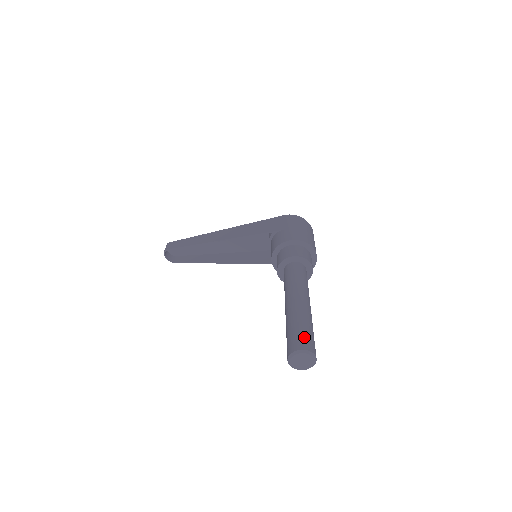
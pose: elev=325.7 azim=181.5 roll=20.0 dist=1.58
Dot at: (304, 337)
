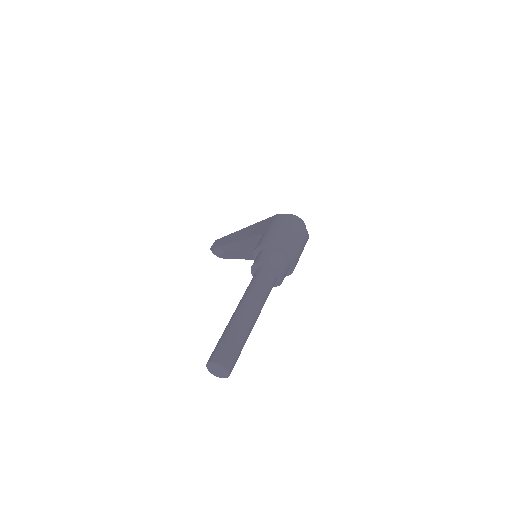
Dot at: (221, 349)
